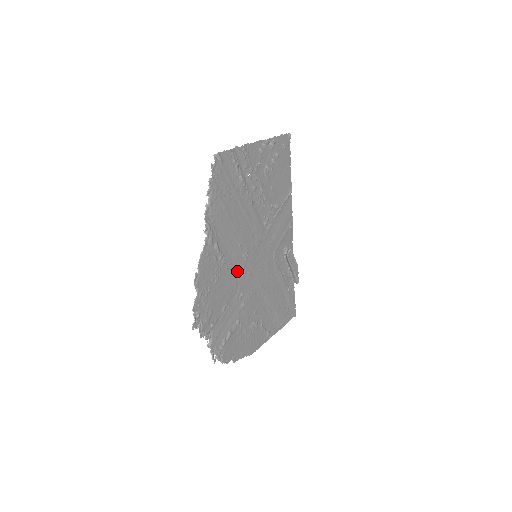
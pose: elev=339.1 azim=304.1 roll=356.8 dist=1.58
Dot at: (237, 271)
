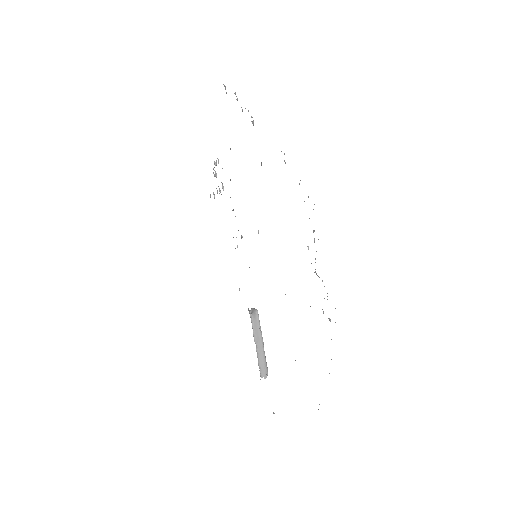
Dot at: occluded
